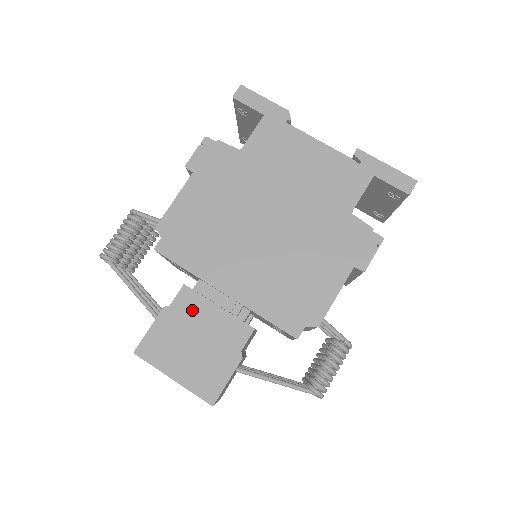
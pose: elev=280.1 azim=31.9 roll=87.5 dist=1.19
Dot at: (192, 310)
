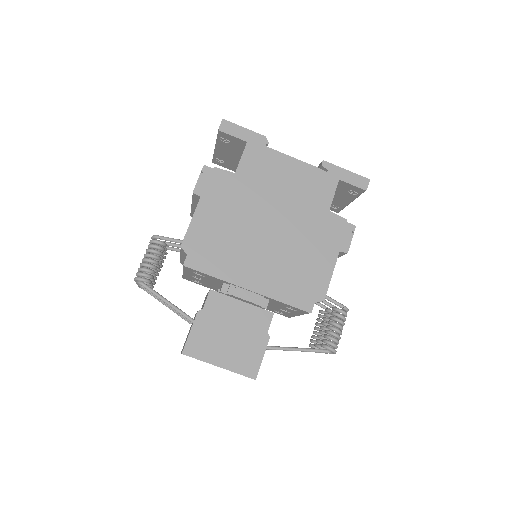
Dot at: (222, 309)
